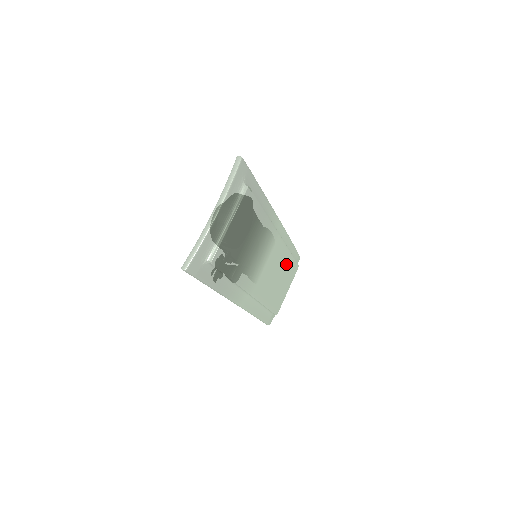
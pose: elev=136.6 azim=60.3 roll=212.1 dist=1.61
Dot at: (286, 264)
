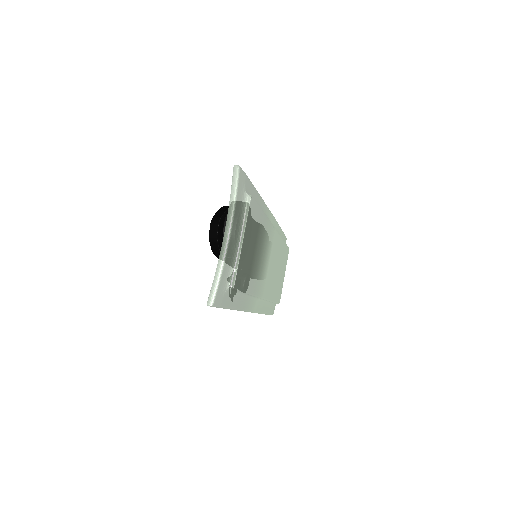
Dot at: (281, 253)
